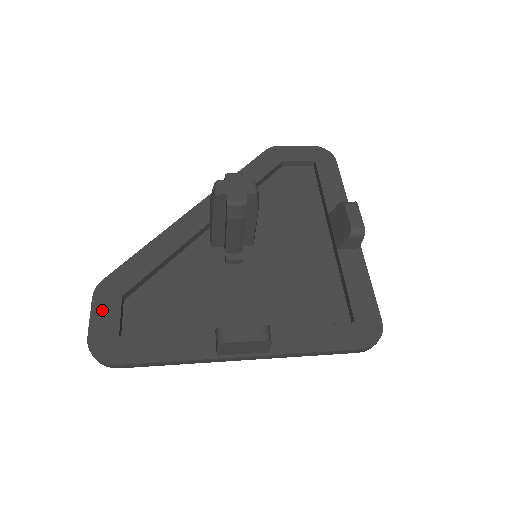
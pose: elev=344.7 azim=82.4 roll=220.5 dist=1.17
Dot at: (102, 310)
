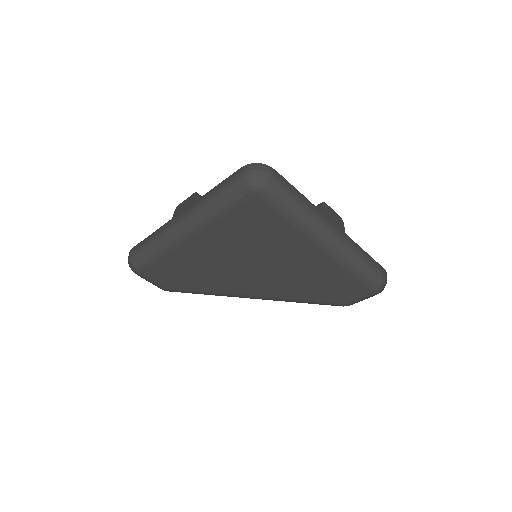
Dot at: occluded
